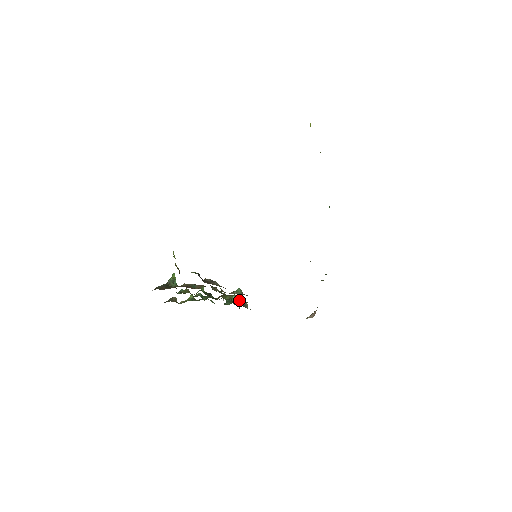
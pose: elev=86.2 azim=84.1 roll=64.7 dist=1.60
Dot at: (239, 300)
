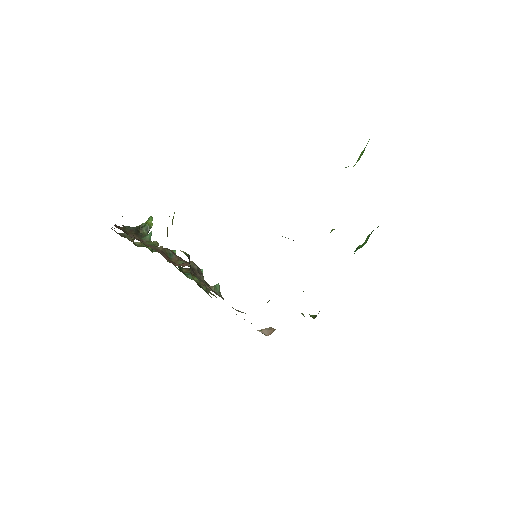
Dot at: occluded
